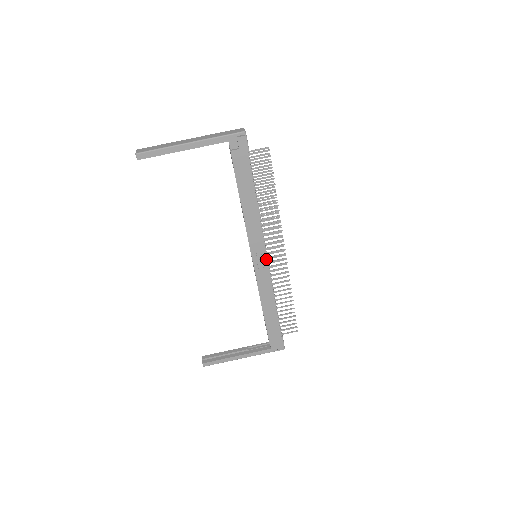
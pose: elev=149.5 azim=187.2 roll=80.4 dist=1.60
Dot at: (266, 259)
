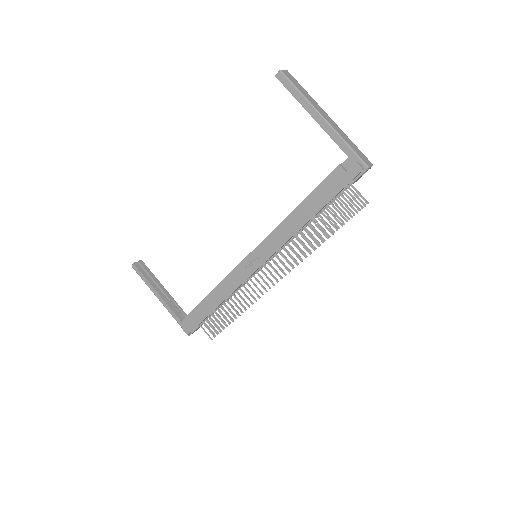
Dot at: (257, 268)
